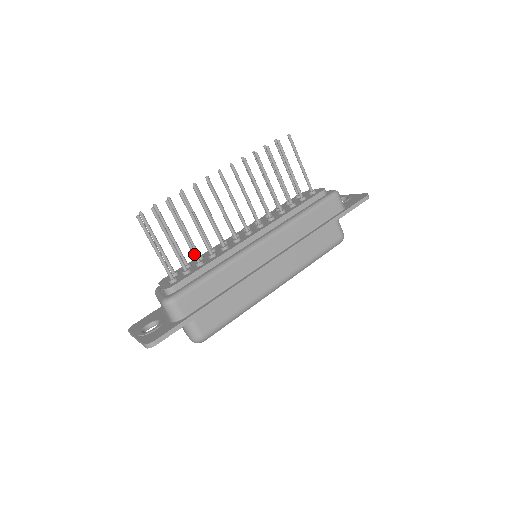
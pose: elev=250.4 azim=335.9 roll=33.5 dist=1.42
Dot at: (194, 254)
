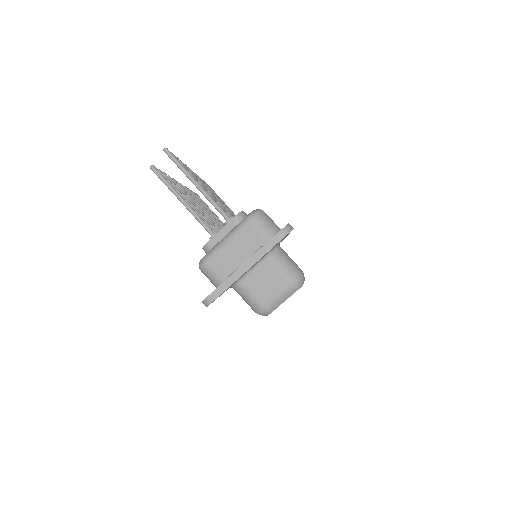
Dot at: (226, 212)
